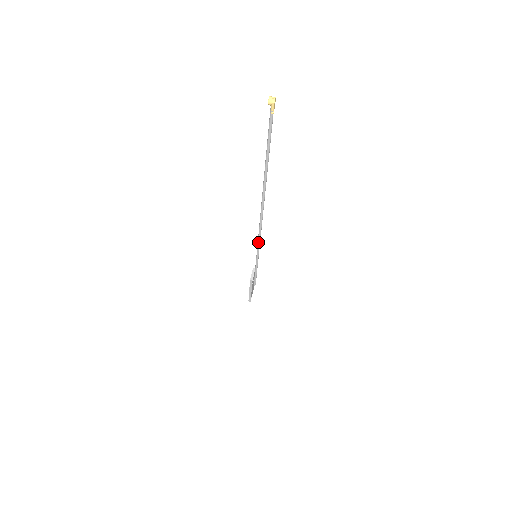
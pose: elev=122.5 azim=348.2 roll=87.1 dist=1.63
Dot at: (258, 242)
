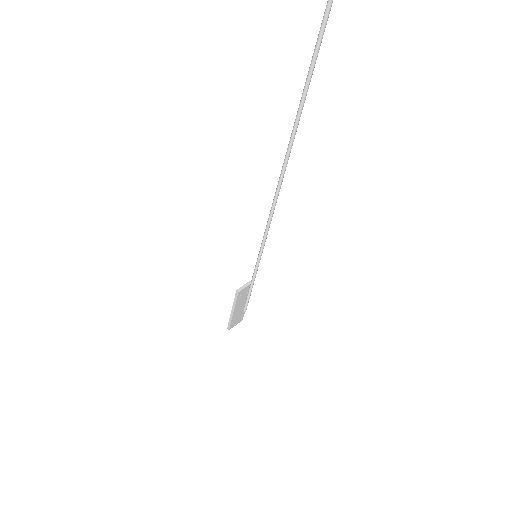
Dot at: (265, 232)
